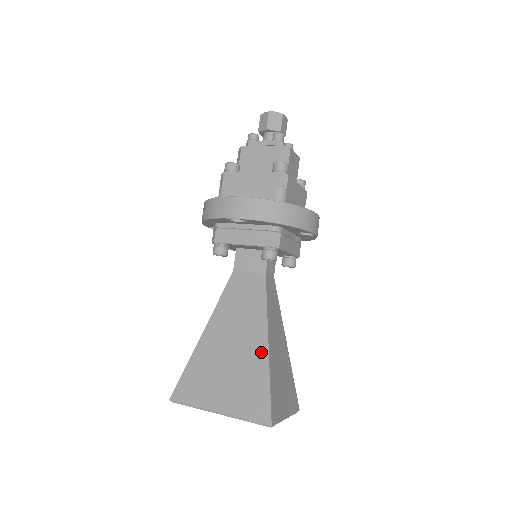
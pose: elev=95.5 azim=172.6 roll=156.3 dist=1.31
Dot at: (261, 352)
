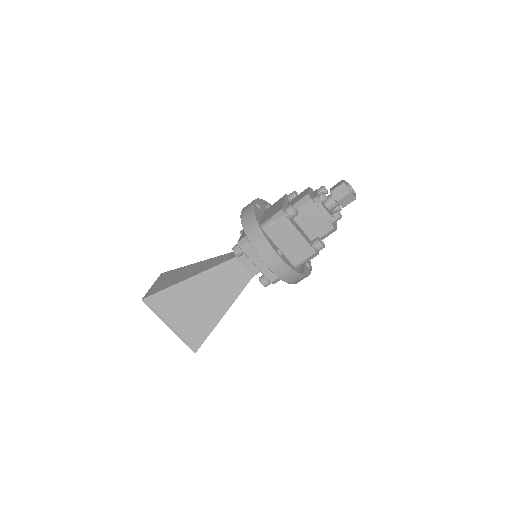
Dot at: (217, 316)
